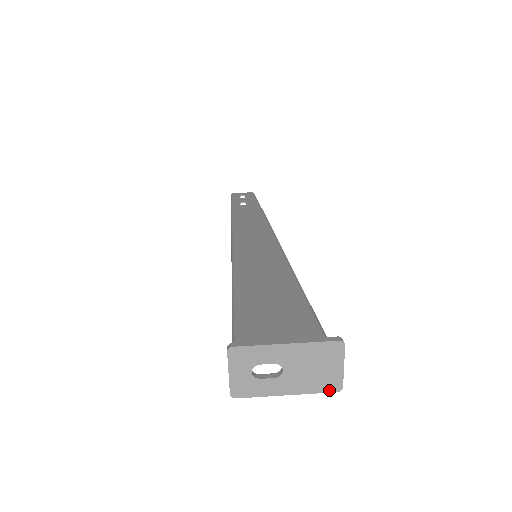
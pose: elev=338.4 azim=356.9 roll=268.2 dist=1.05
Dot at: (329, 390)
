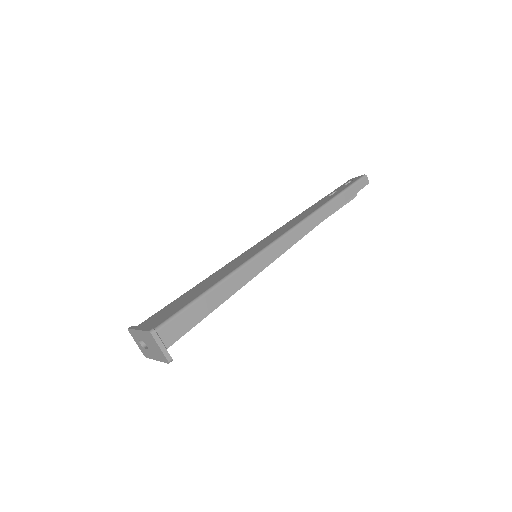
Dot at: (165, 362)
